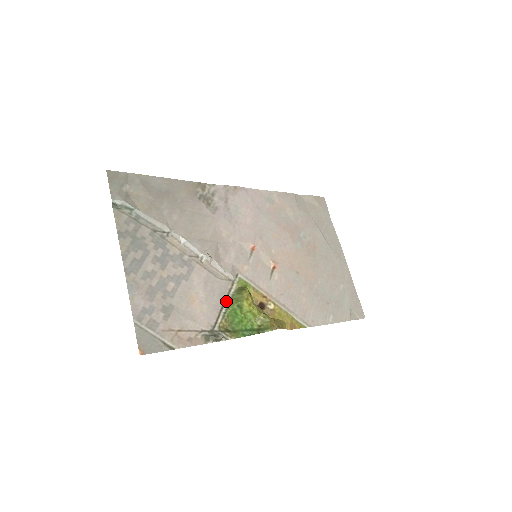
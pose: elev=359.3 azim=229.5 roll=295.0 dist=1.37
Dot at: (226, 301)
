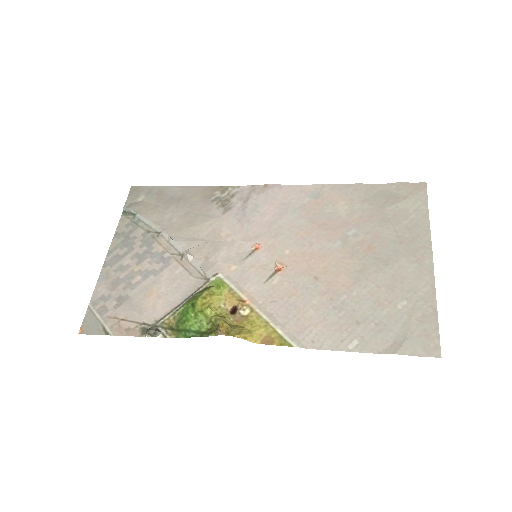
Dot at: (187, 299)
